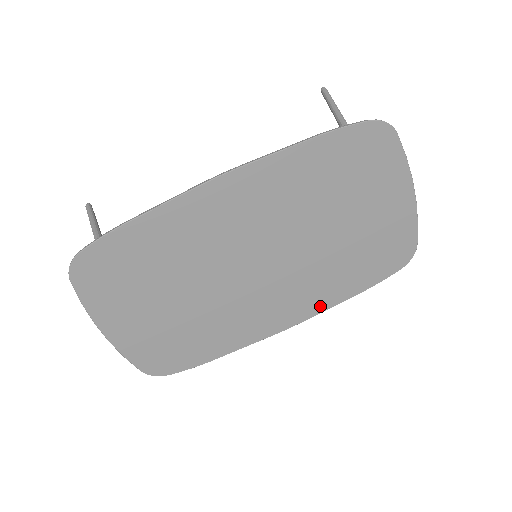
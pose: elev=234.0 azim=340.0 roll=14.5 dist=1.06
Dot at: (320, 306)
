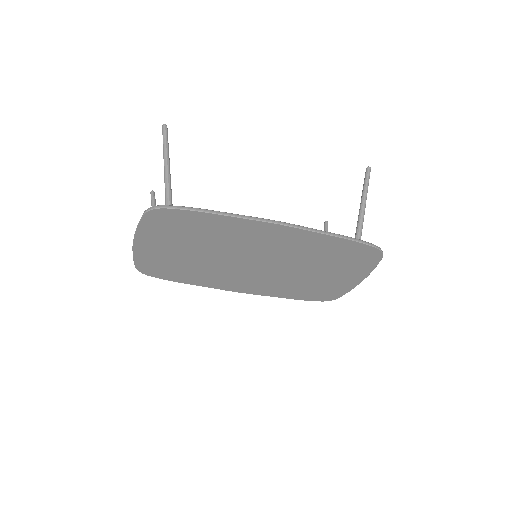
Dot at: (264, 293)
